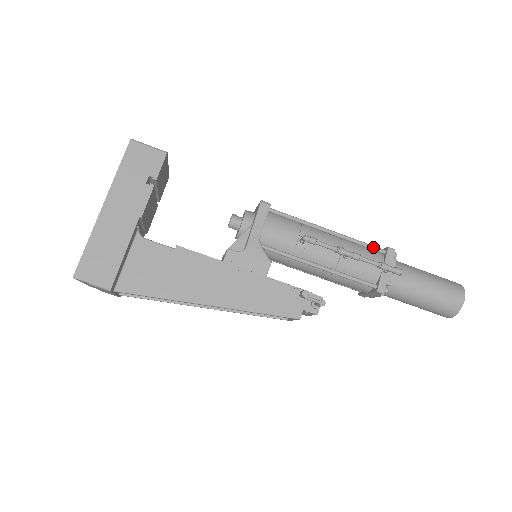
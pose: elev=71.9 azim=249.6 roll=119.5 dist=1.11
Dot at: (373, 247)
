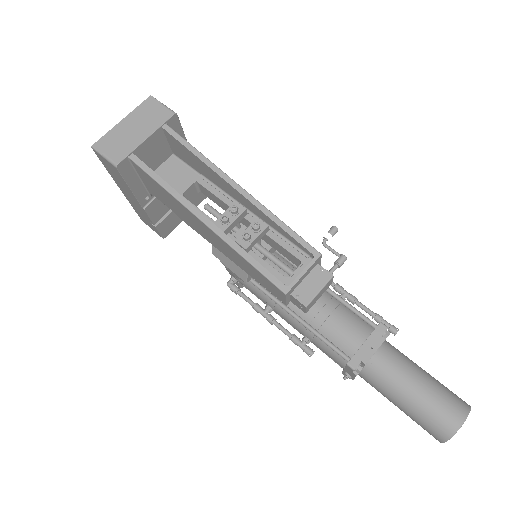
Dot at: occluded
